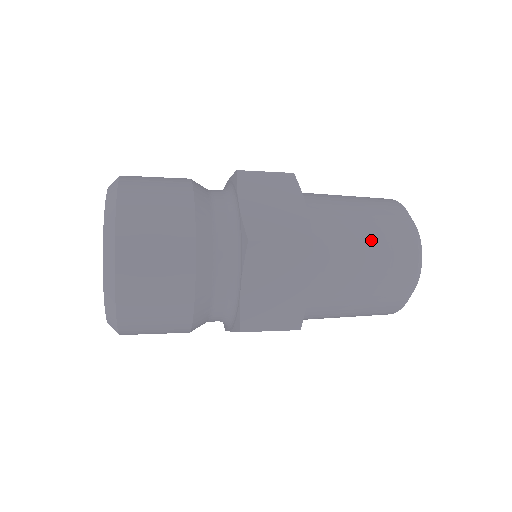
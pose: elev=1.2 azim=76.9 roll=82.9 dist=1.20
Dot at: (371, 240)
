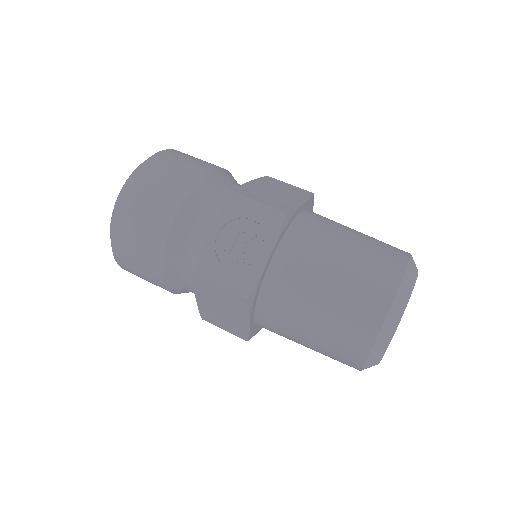
Dot at: occluded
